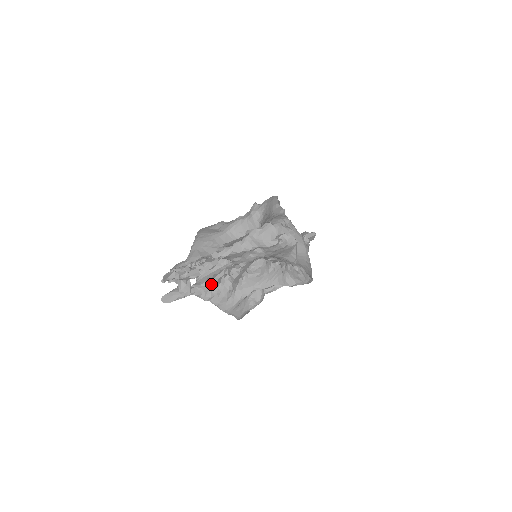
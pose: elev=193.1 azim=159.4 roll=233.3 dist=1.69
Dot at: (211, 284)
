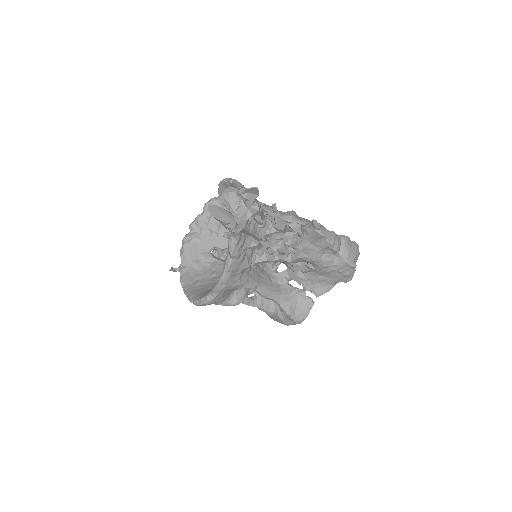
Dot at: (251, 243)
